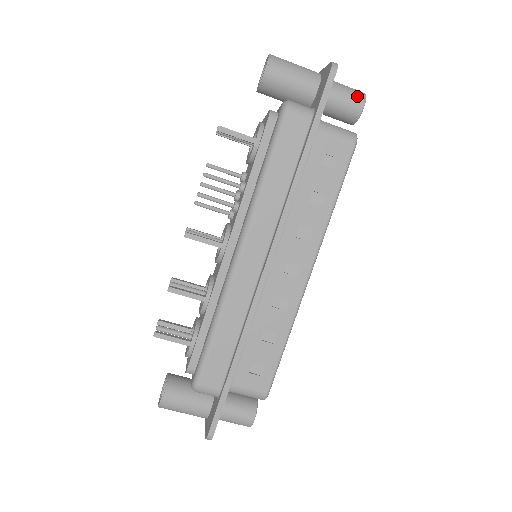
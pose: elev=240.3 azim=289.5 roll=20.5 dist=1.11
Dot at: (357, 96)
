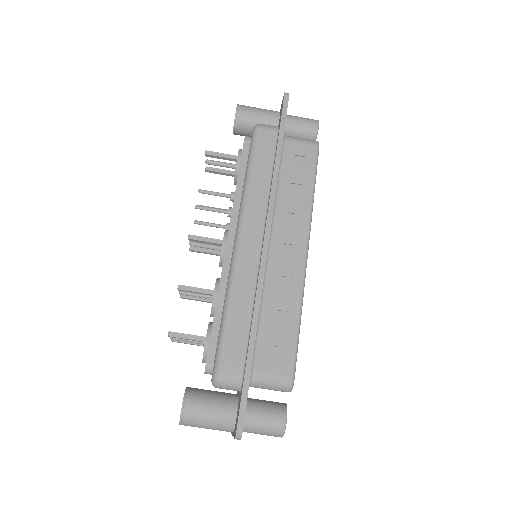
Dot at: (311, 120)
